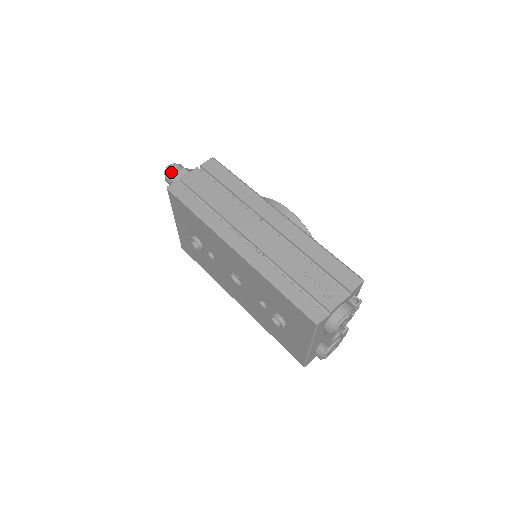
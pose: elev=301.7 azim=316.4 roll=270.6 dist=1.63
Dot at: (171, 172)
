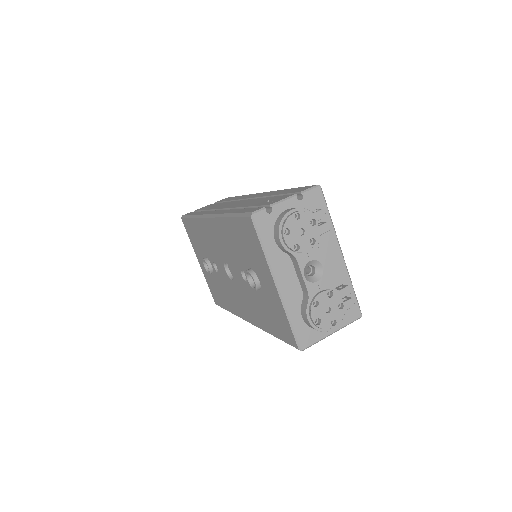
Dot at: occluded
